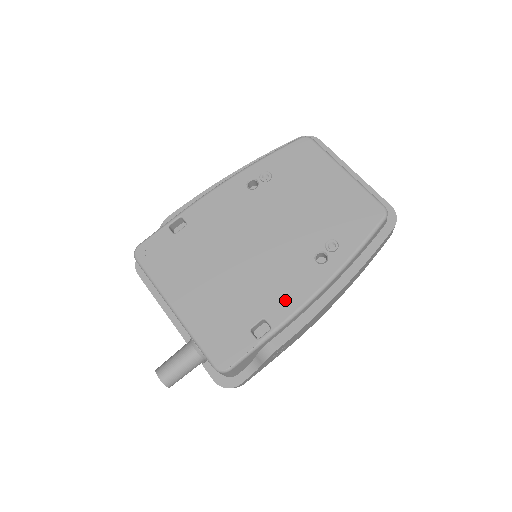
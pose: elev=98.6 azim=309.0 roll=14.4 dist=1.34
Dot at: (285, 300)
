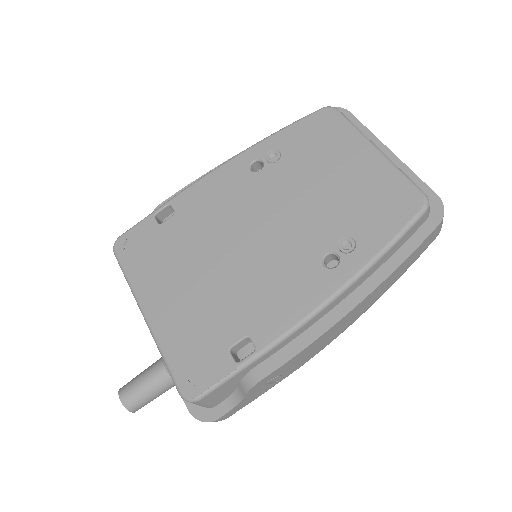
Dot at: (277, 314)
